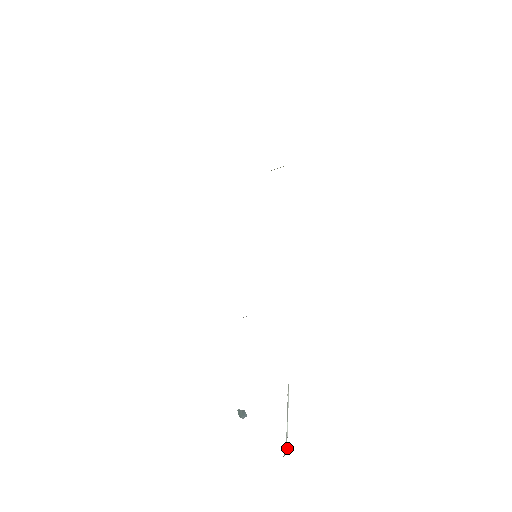
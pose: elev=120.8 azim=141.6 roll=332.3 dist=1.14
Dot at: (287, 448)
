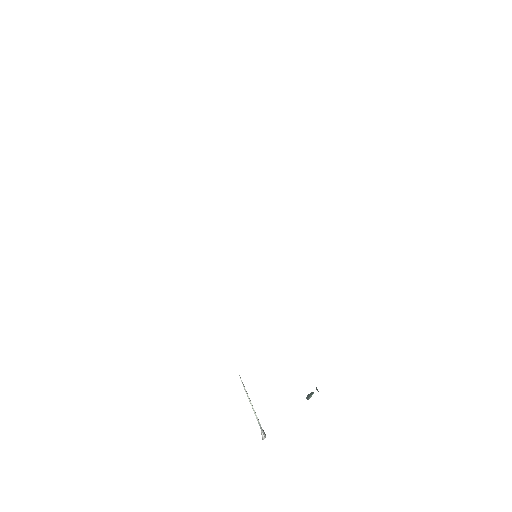
Dot at: (263, 430)
